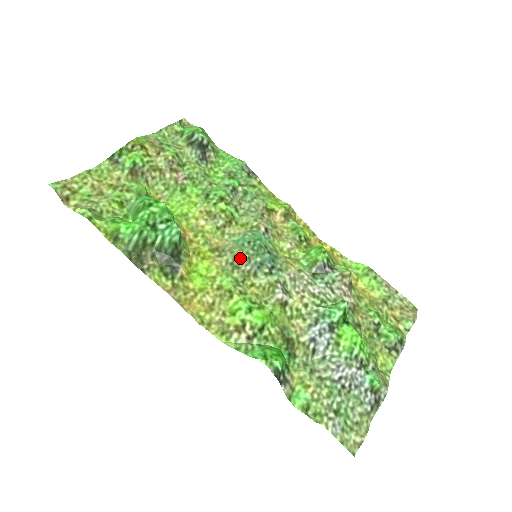
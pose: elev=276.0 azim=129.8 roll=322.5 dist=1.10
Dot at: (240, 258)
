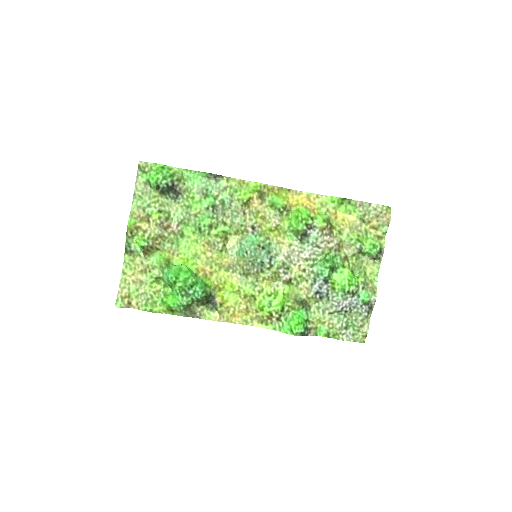
Dot at: (247, 267)
